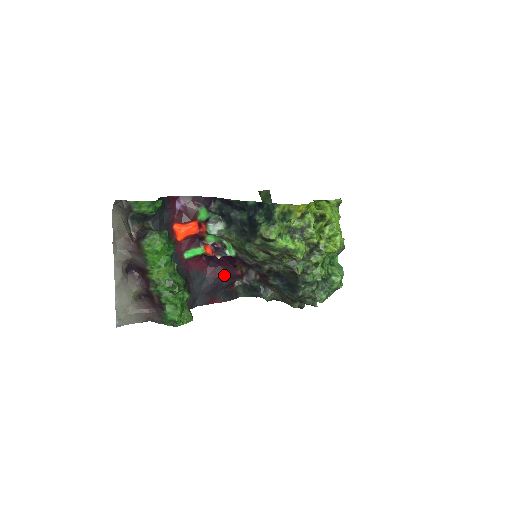
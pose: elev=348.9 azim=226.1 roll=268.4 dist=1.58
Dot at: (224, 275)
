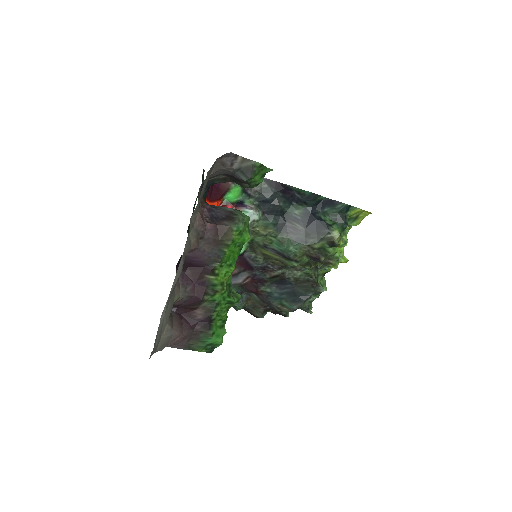
Dot at: occluded
